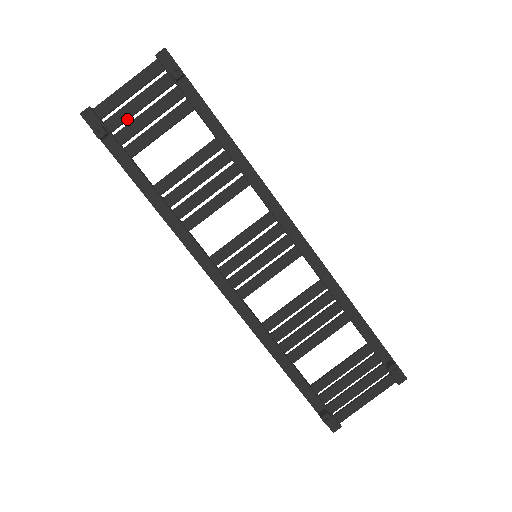
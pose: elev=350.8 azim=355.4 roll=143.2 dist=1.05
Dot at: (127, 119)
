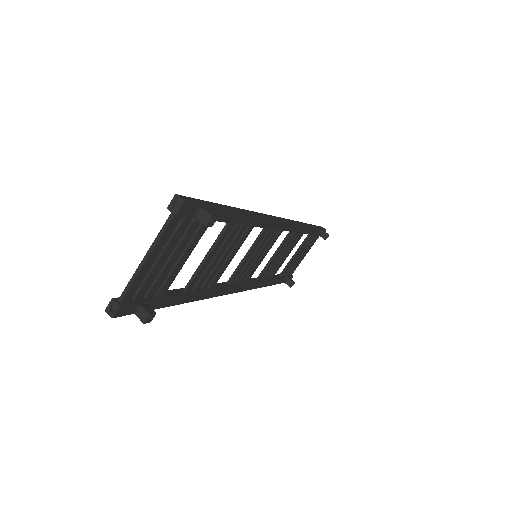
Dot at: (155, 278)
